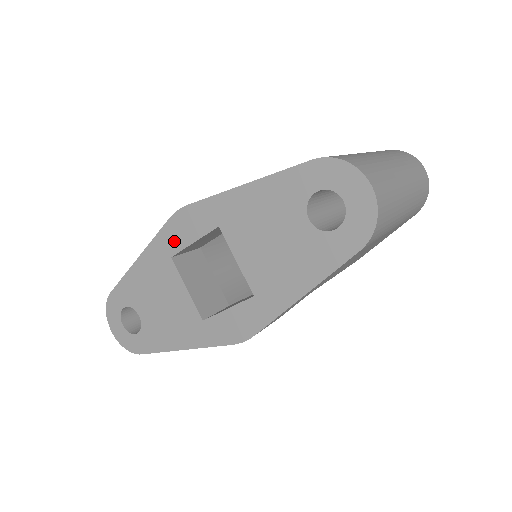
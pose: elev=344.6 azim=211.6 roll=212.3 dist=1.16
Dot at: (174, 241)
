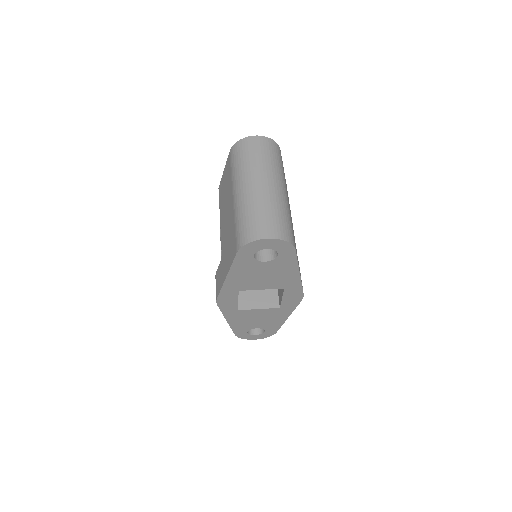
Dot at: (231, 307)
